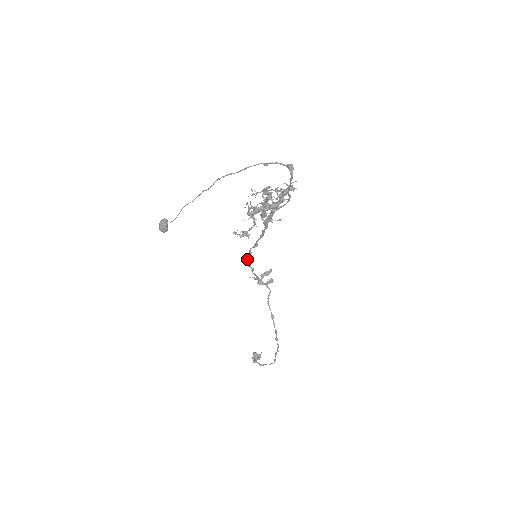
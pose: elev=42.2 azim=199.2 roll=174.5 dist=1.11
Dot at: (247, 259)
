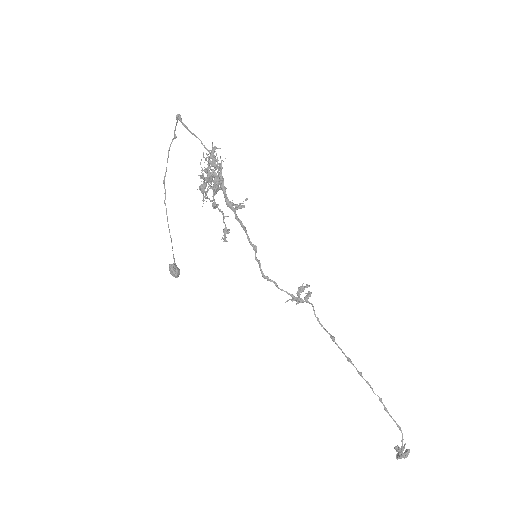
Dot at: occluded
